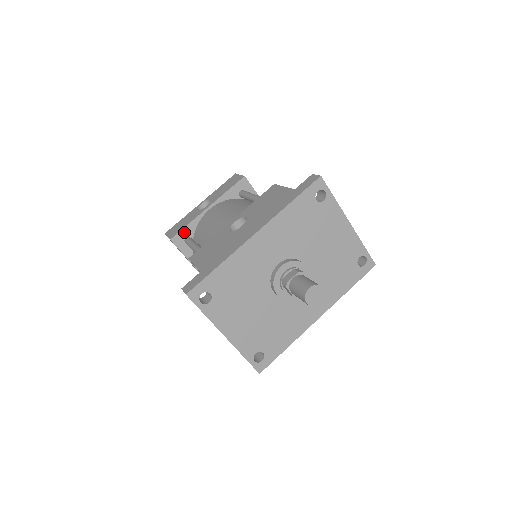
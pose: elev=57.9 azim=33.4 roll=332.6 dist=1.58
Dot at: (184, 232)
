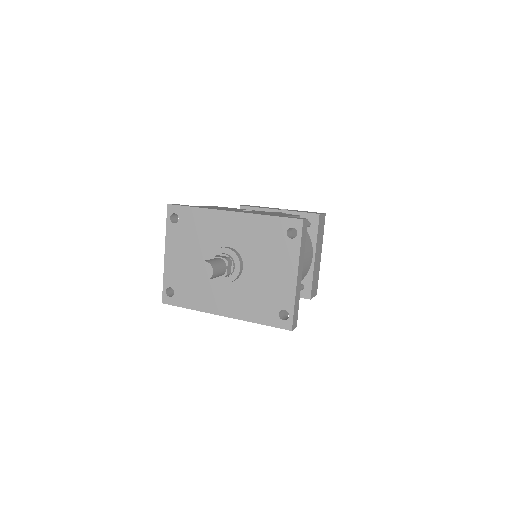
Dot at: occluded
